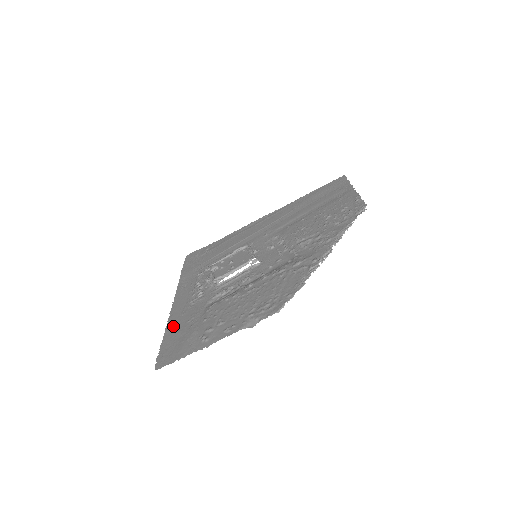
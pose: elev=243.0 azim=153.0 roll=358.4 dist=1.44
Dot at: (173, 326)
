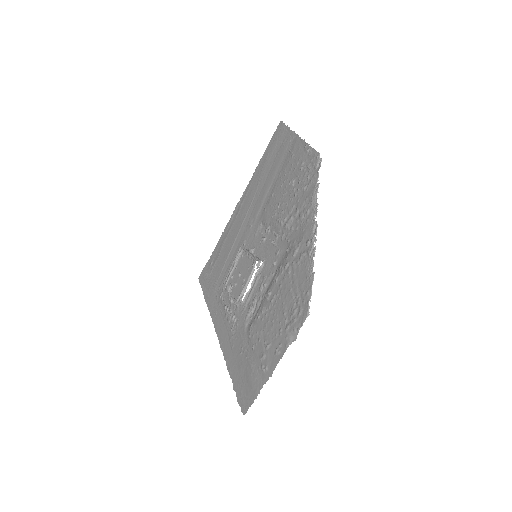
Dot at: (232, 363)
